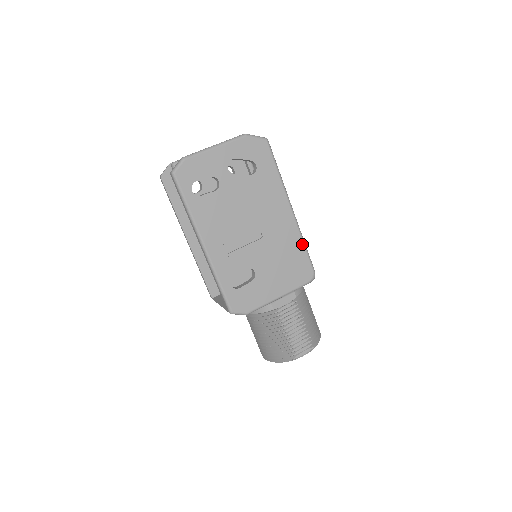
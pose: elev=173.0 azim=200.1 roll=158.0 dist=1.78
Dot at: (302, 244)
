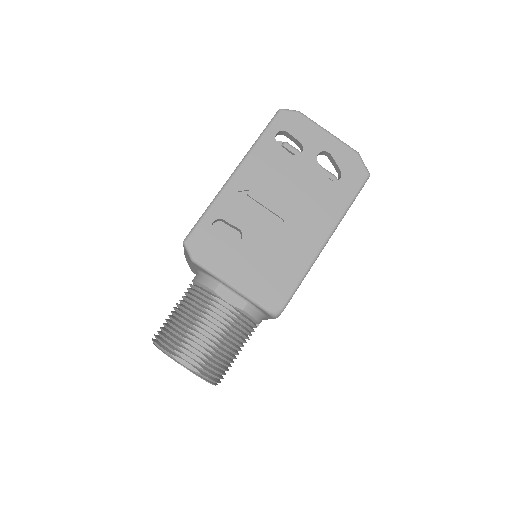
Dot at: (301, 274)
